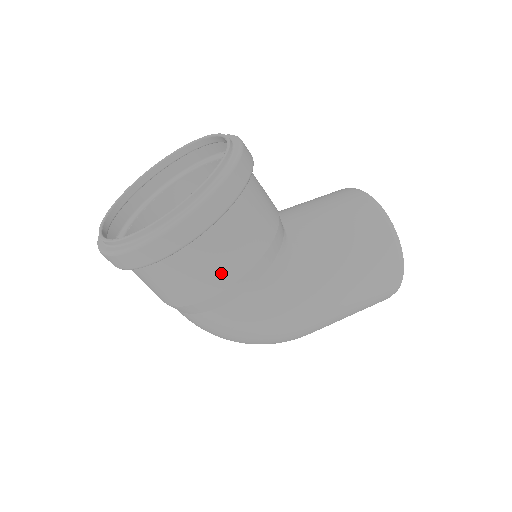
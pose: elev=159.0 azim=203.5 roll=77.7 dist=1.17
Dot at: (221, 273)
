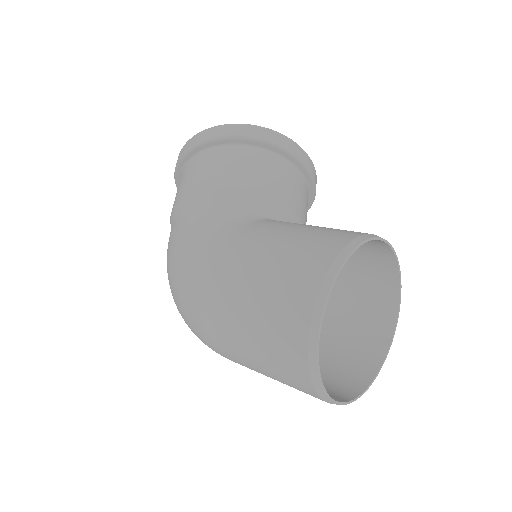
Dot at: (191, 183)
